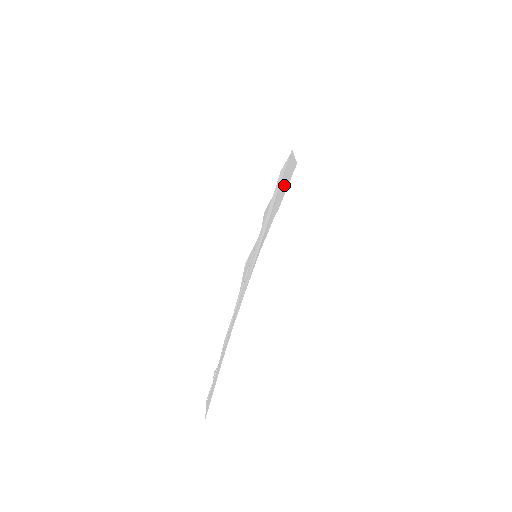
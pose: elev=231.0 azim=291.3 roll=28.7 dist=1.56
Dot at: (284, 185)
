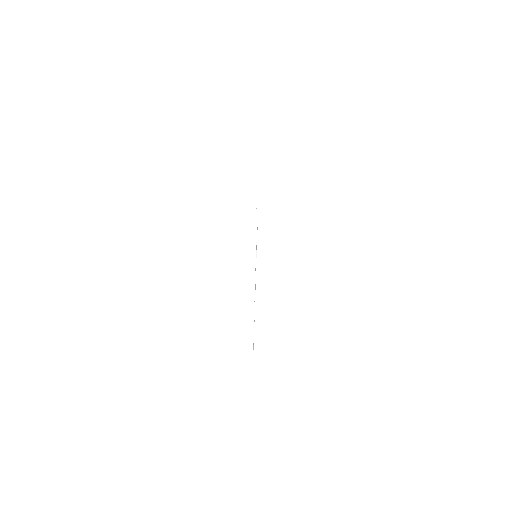
Dot at: occluded
